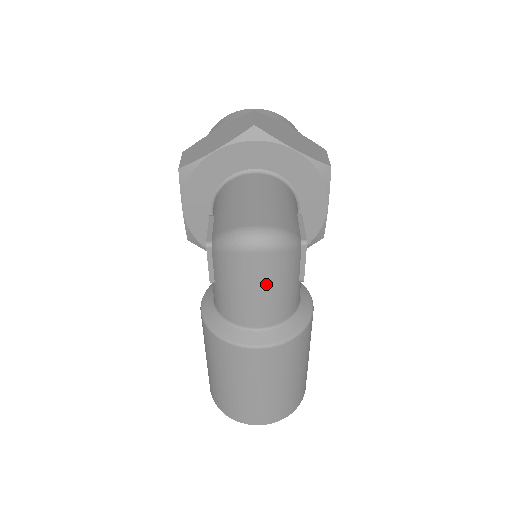
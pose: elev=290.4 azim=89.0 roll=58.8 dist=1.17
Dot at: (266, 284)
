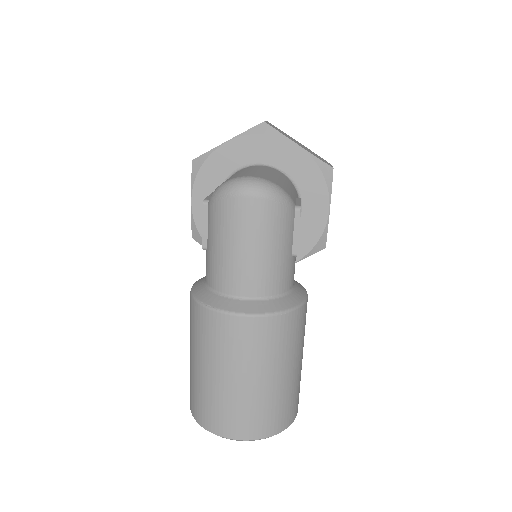
Dot at: (256, 239)
